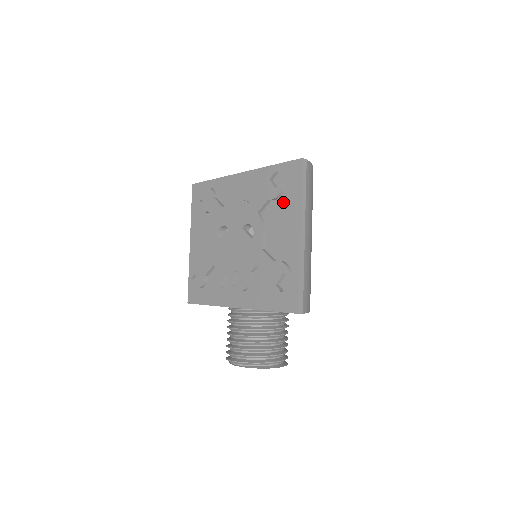
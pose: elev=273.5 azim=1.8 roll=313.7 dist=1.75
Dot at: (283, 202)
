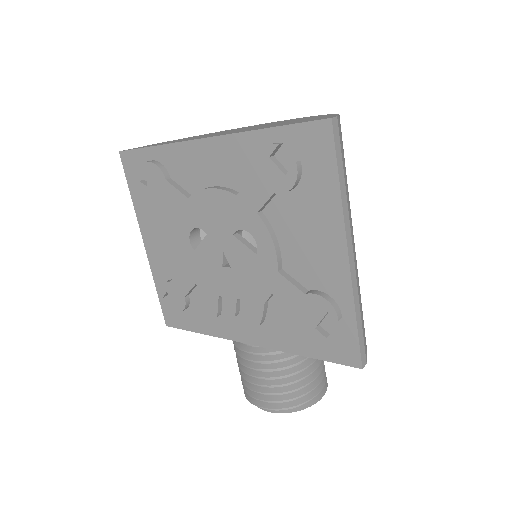
Dot at: (303, 197)
